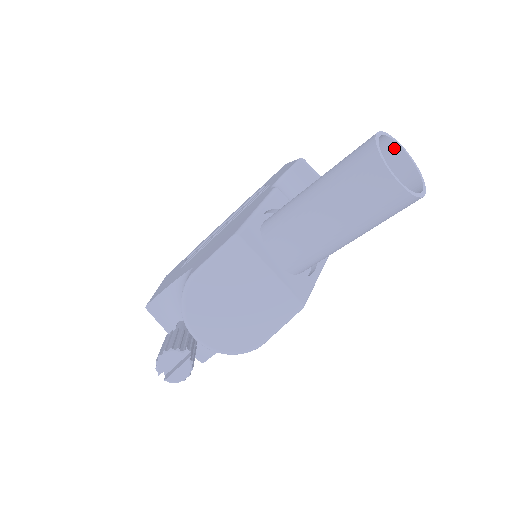
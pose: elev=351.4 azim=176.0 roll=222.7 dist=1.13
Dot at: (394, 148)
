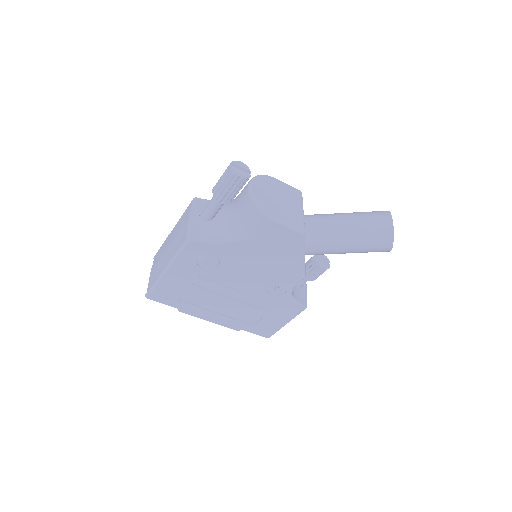
Dot at: occluded
